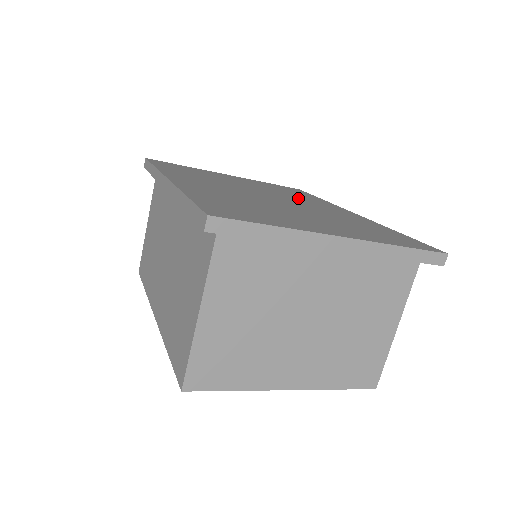
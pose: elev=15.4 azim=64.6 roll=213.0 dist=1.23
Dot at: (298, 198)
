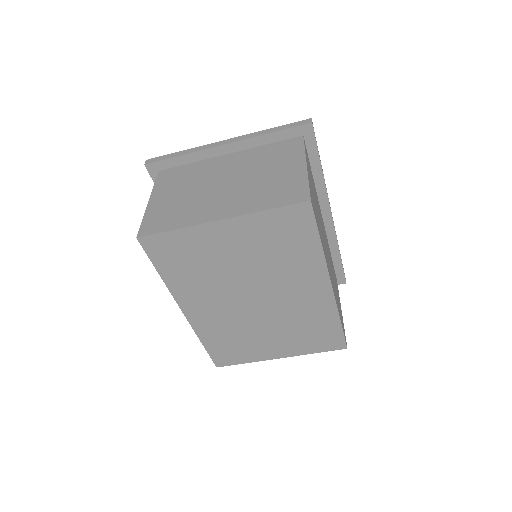
Dot at: occluded
